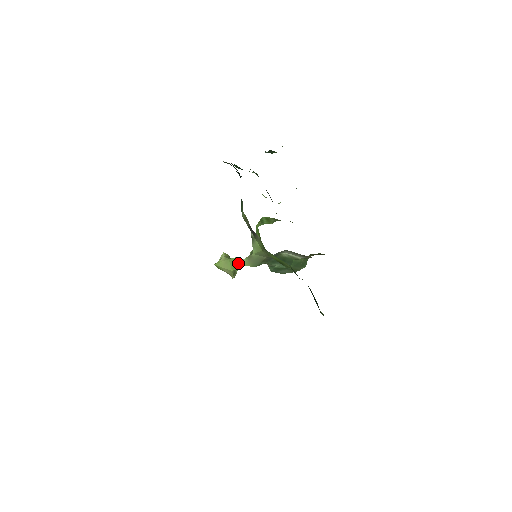
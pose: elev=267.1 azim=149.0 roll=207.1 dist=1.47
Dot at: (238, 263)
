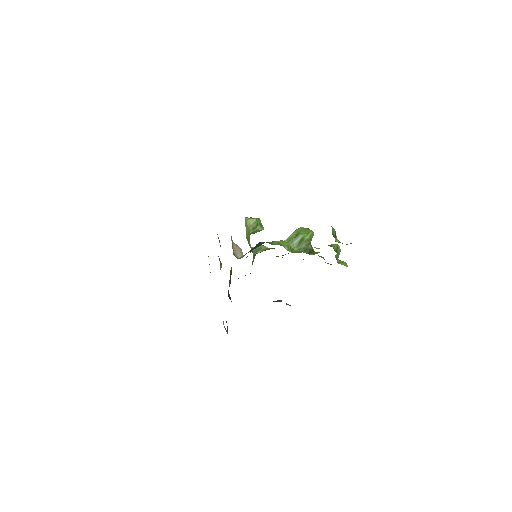
Dot at: (249, 241)
